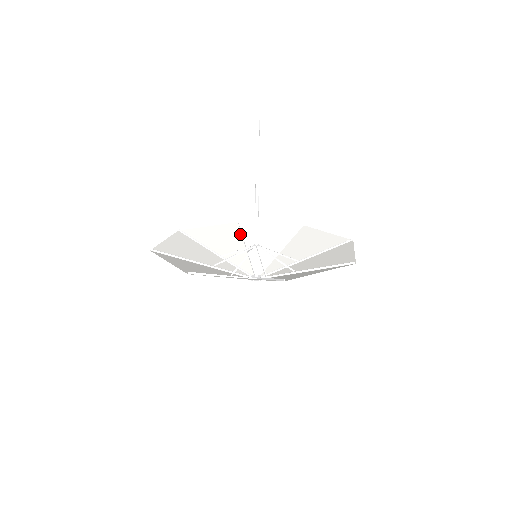
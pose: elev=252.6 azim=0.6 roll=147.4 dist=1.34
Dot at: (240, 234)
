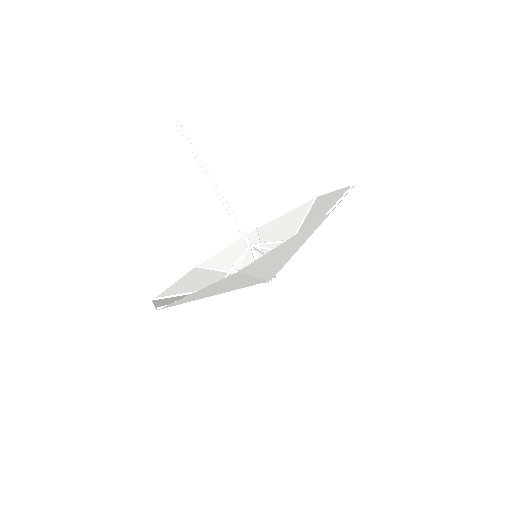
Dot at: (257, 240)
